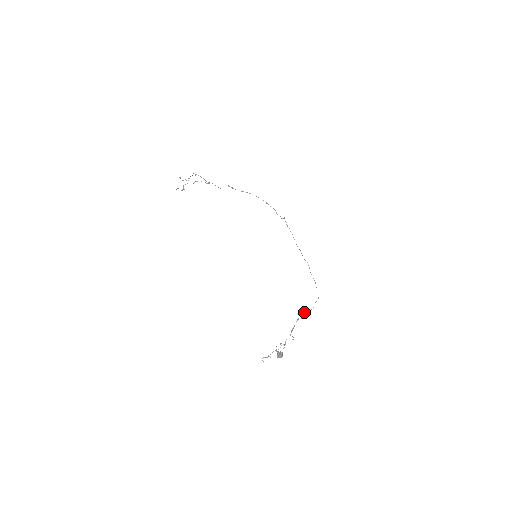
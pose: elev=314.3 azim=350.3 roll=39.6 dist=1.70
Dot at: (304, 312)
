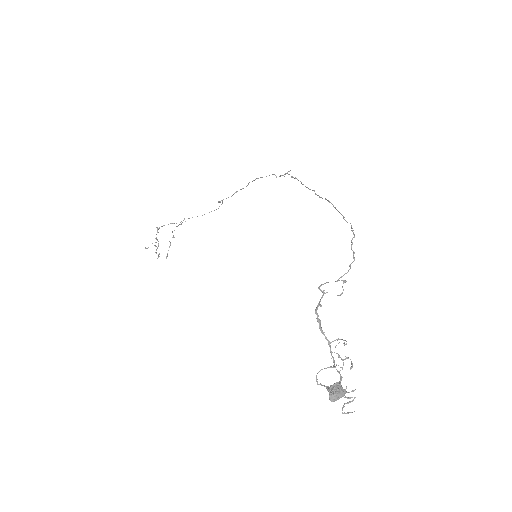
Dot at: occluded
